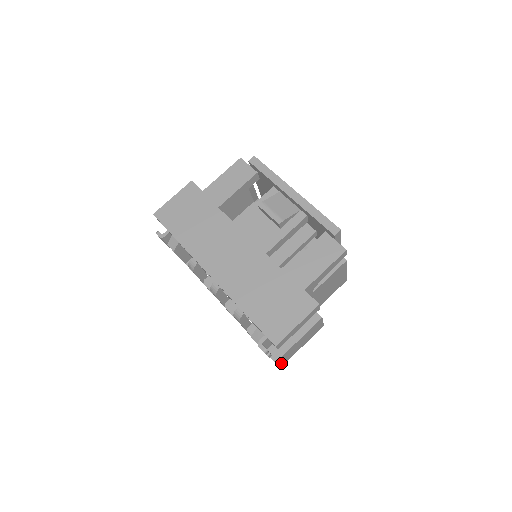
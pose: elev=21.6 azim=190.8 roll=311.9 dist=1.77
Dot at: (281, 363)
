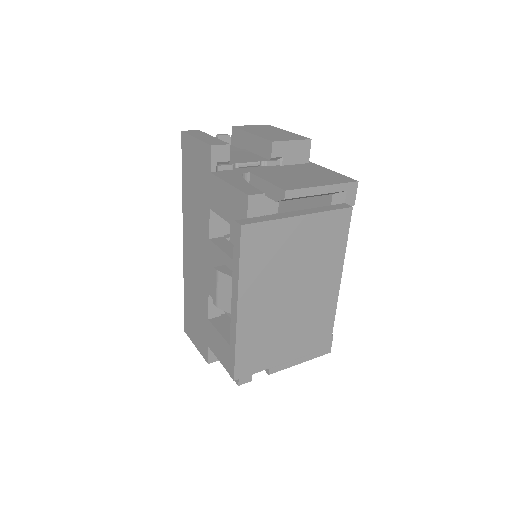
Dot at: occluded
